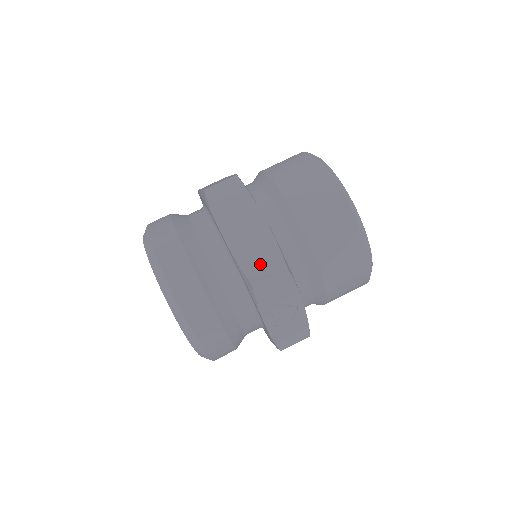
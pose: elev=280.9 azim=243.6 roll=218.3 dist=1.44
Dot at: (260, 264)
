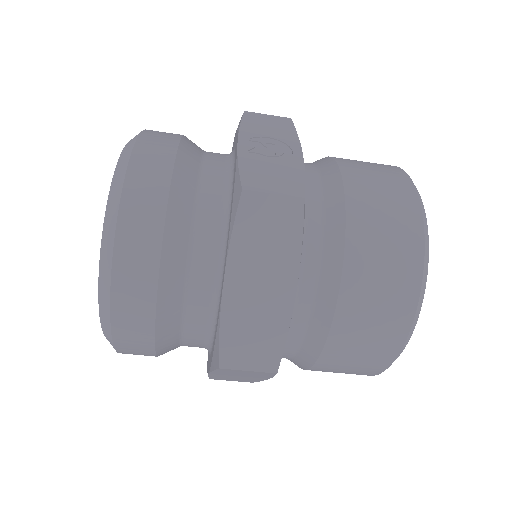
Dot at: occluded
